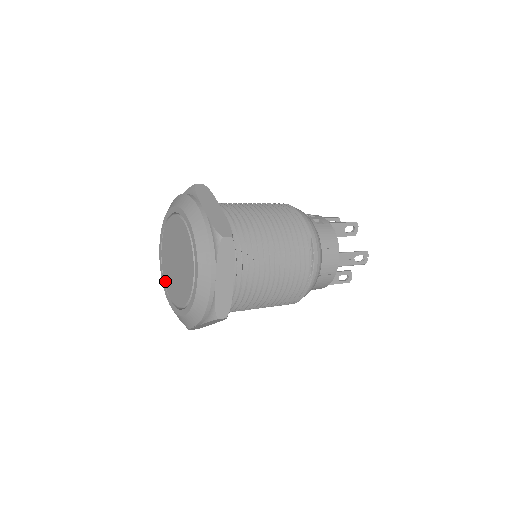
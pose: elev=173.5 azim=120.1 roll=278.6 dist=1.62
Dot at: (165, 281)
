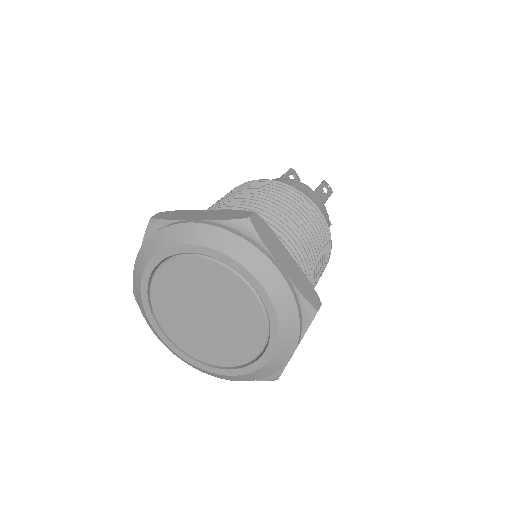
Dot at: (203, 360)
